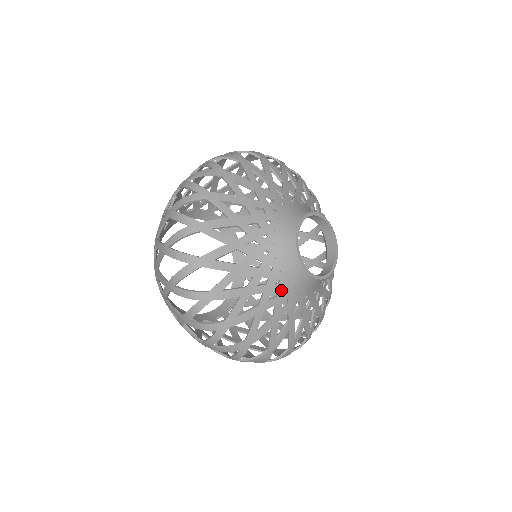
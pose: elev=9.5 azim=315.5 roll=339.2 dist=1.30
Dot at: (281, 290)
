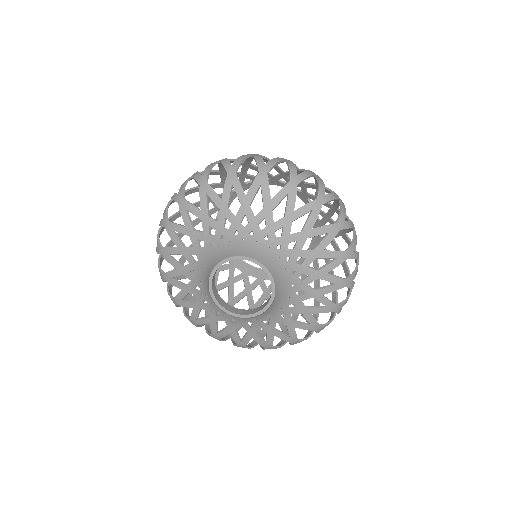
Dot at: (222, 312)
